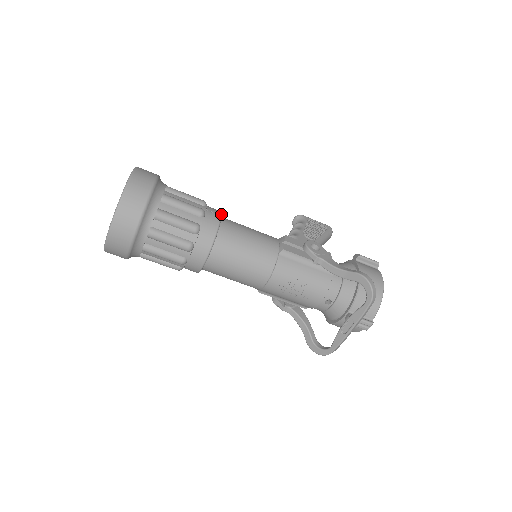
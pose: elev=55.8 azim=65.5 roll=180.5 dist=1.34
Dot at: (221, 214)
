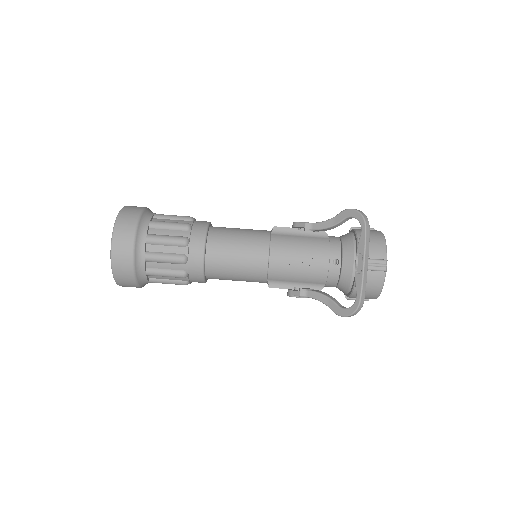
Dot at: occluded
